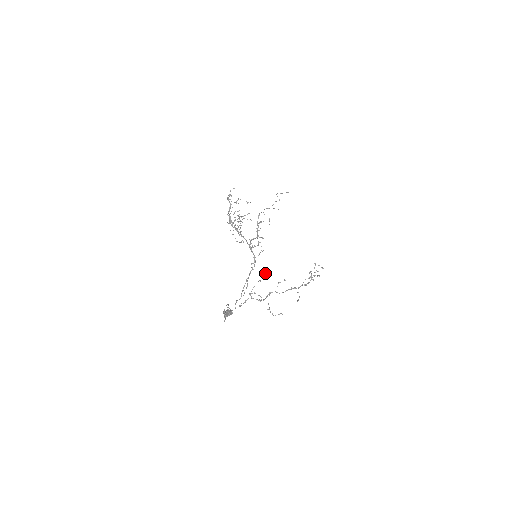
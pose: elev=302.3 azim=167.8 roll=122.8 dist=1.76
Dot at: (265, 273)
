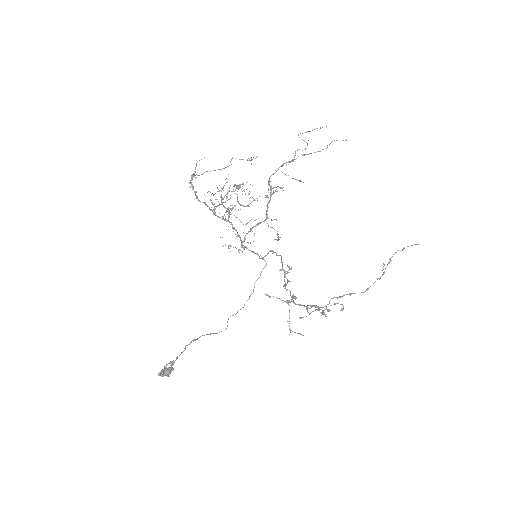
Dot at: (288, 267)
